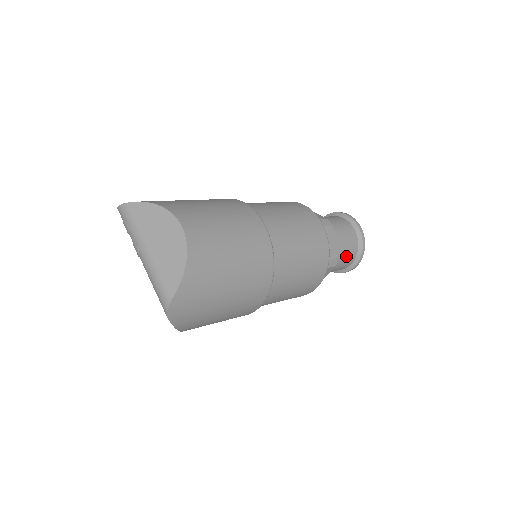
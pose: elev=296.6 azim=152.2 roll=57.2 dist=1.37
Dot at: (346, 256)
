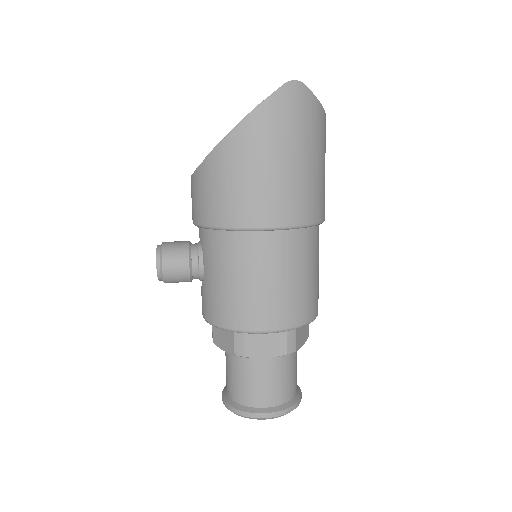
Dot at: (282, 383)
